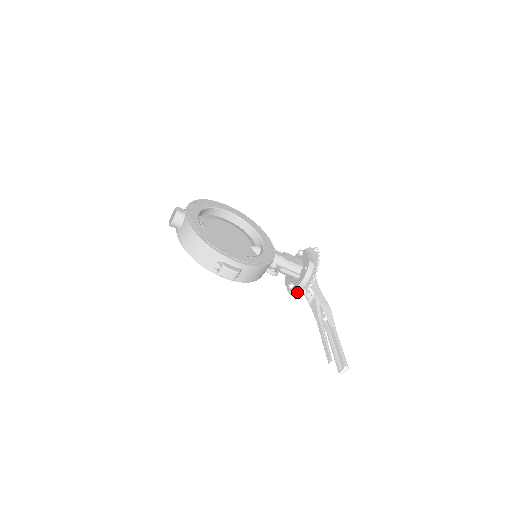
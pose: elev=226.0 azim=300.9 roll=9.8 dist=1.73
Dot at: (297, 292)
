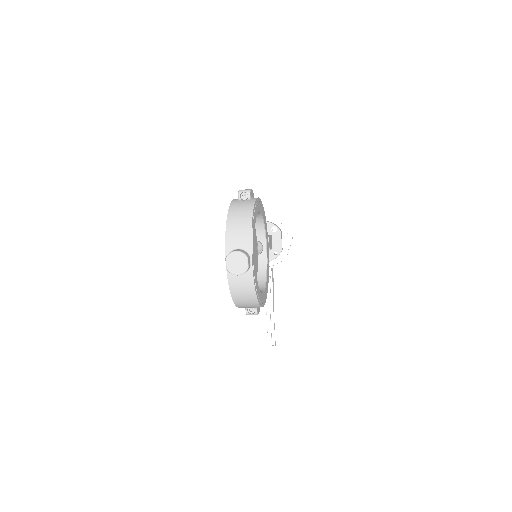
Dot at: occluded
